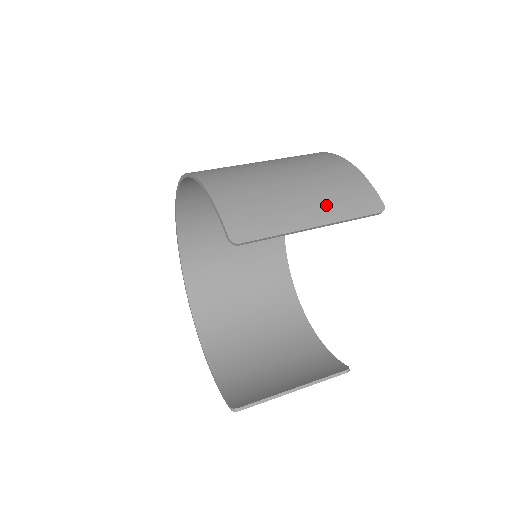
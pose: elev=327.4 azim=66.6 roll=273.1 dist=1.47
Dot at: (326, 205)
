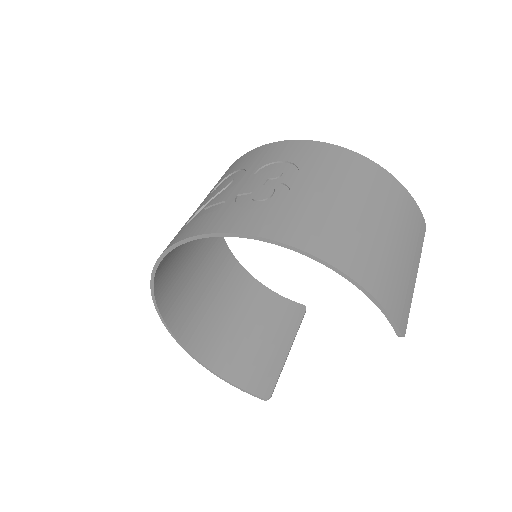
Dot at: (414, 247)
